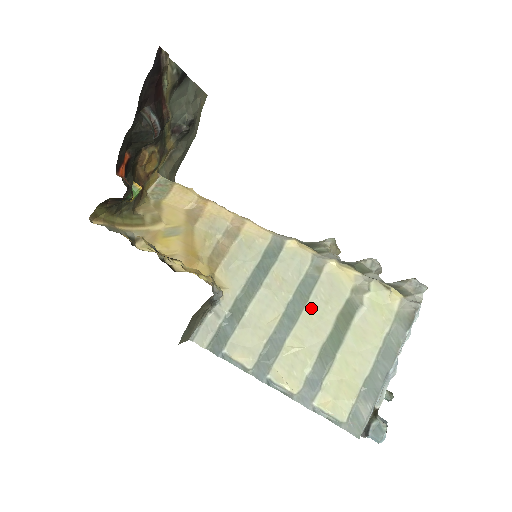
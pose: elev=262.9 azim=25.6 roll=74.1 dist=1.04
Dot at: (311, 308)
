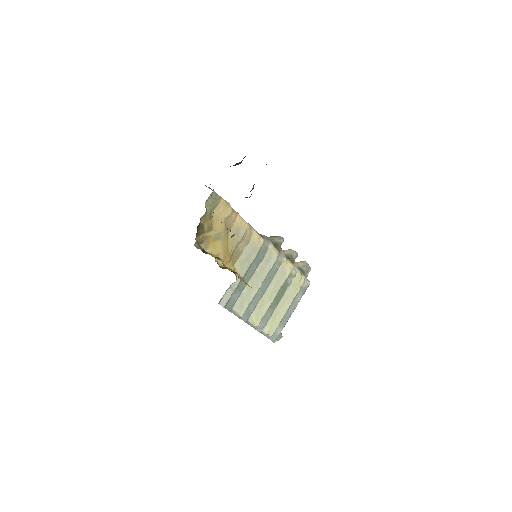
Dot at: (271, 285)
